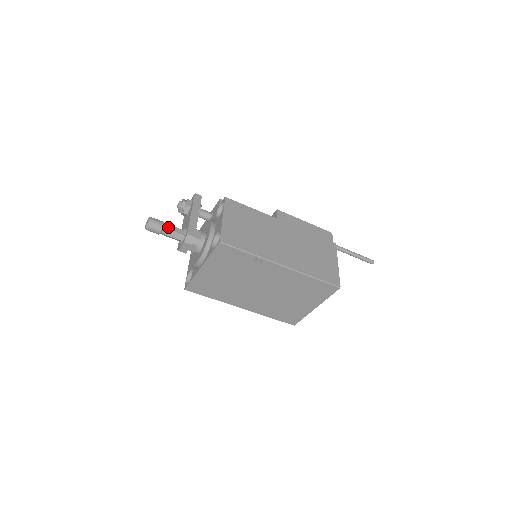
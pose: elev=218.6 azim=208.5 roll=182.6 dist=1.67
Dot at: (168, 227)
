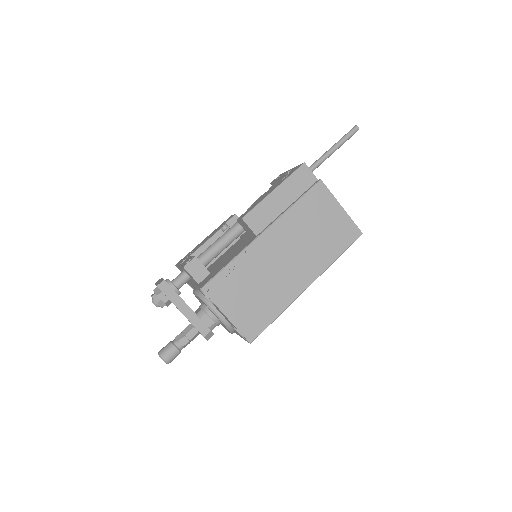
Dot at: (181, 344)
